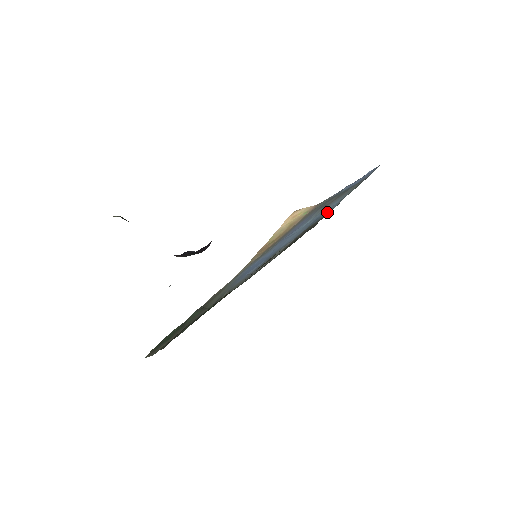
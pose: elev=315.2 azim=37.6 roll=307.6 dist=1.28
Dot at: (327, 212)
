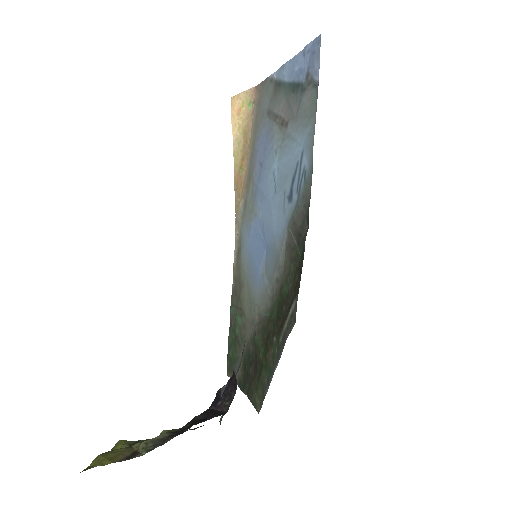
Dot at: (303, 178)
